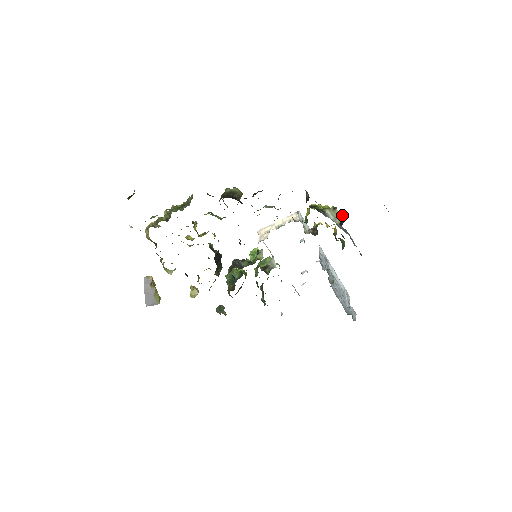
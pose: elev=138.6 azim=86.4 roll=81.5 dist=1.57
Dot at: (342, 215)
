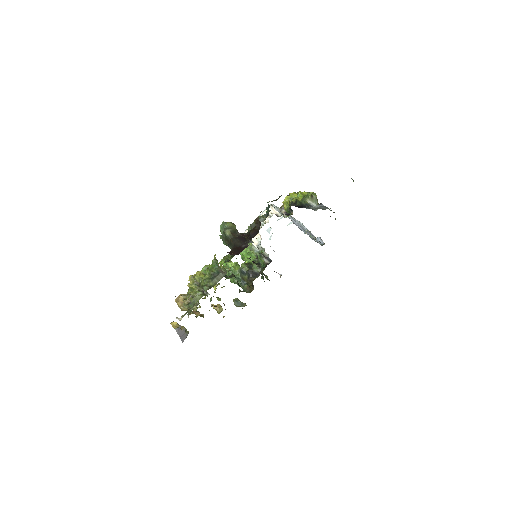
Dot at: (316, 195)
